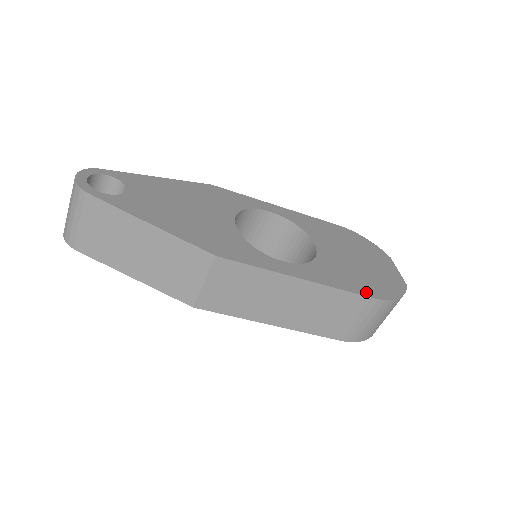
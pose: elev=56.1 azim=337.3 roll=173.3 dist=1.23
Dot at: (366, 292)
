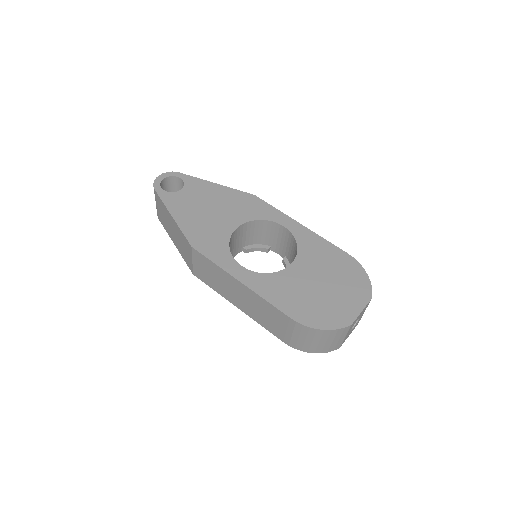
Dot at: (290, 312)
